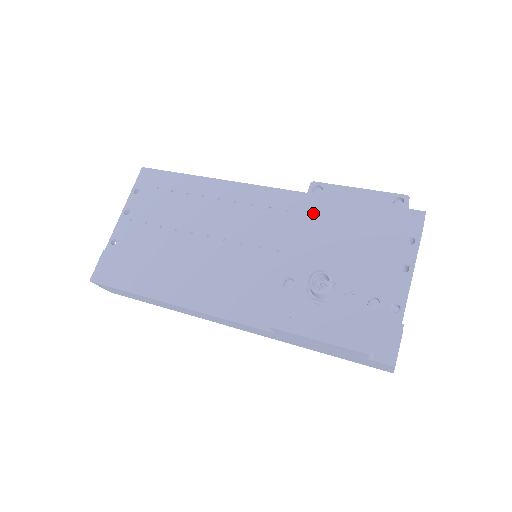
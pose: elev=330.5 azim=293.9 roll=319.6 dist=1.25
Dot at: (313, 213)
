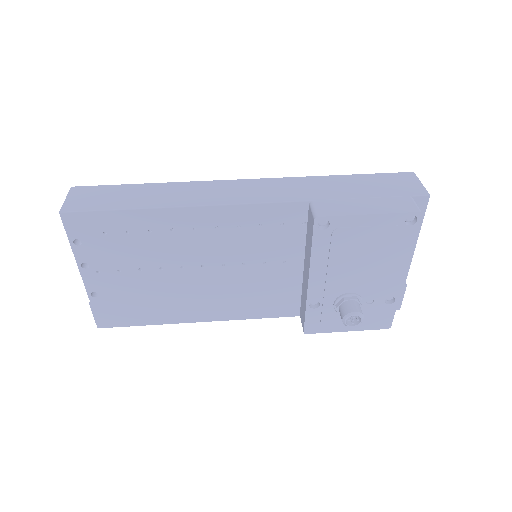
Dot at: (324, 248)
